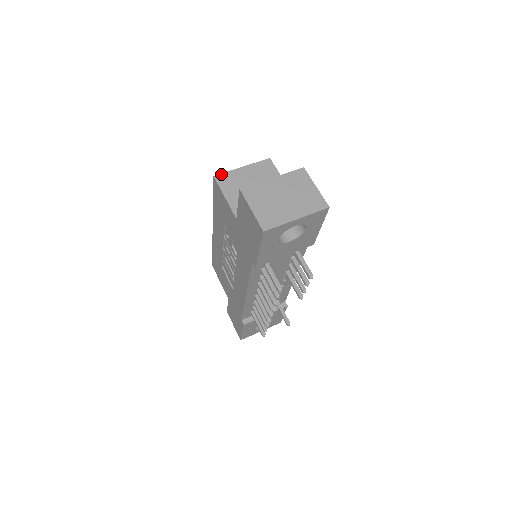
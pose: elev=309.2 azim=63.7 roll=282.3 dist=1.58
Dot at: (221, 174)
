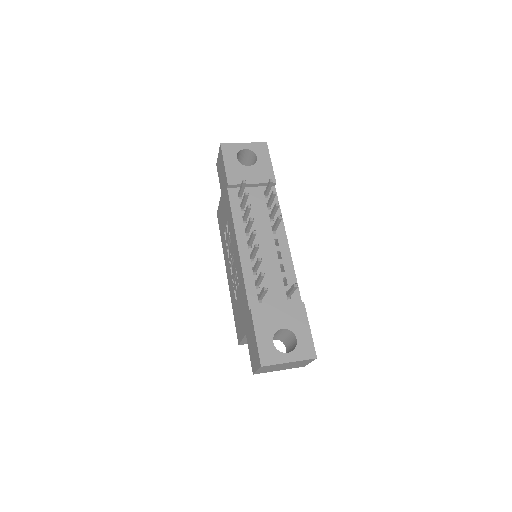
Dot at: occluded
